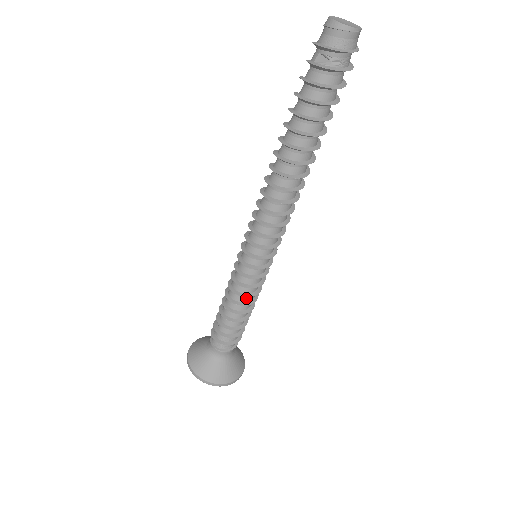
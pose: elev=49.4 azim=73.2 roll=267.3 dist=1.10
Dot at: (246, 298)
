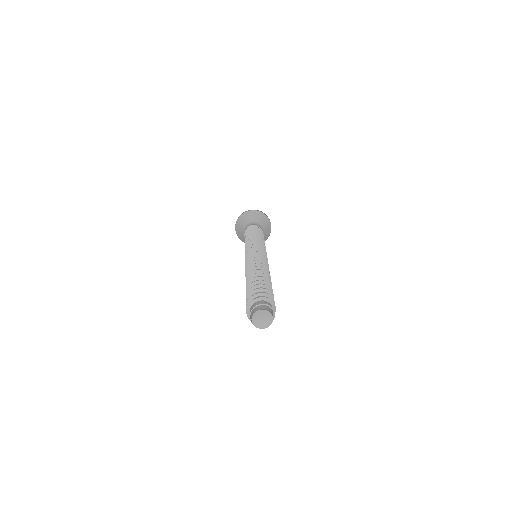
Dot at: occluded
